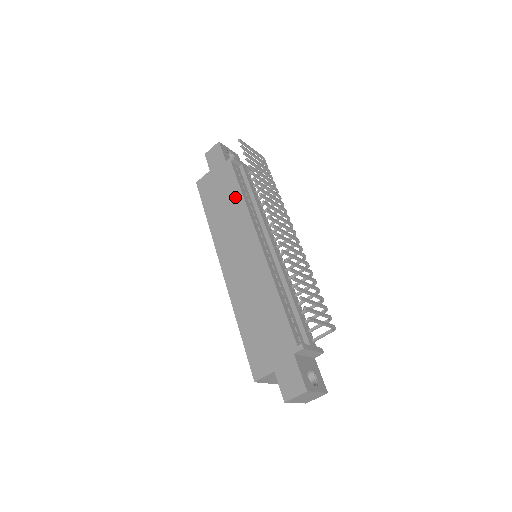
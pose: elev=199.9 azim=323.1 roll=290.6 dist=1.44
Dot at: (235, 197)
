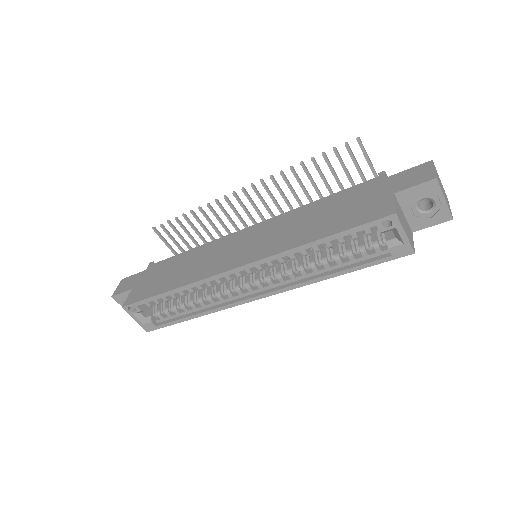
Dot at: (186, 256)
